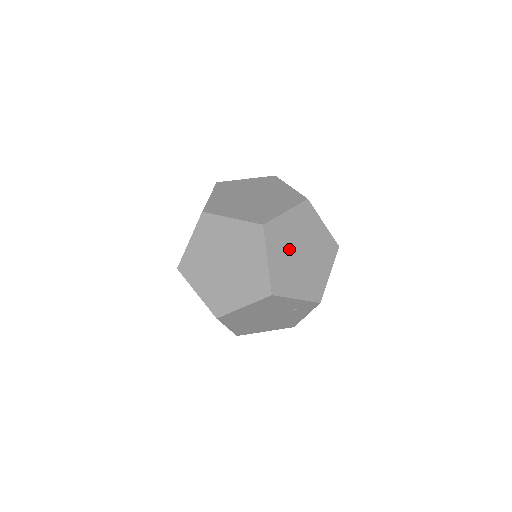
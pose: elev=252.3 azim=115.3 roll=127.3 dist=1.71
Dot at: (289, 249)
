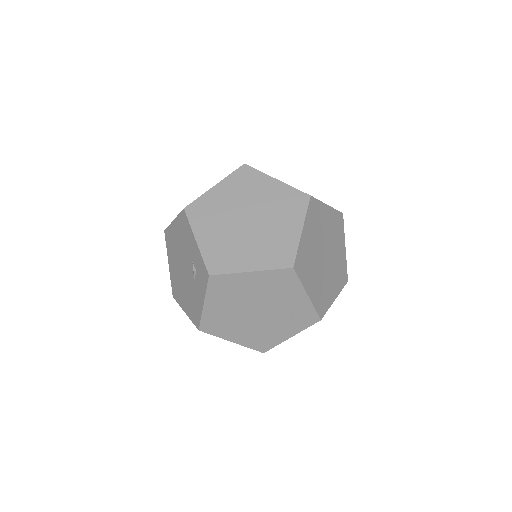
Dot at: (318, 240)
